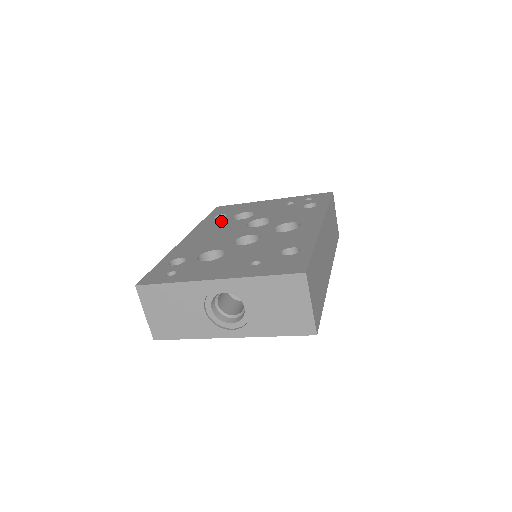
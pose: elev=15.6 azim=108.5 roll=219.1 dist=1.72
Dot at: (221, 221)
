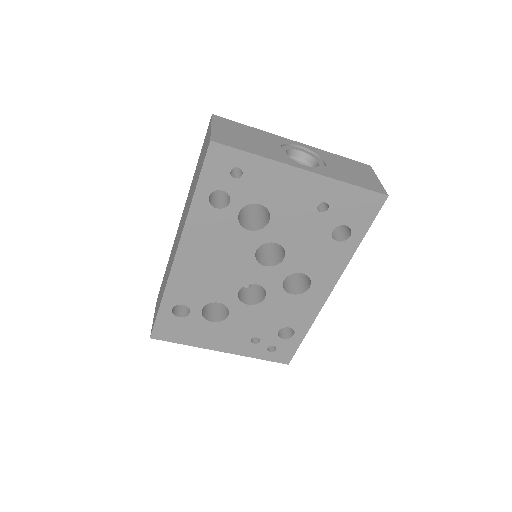
Dot at: occluded
